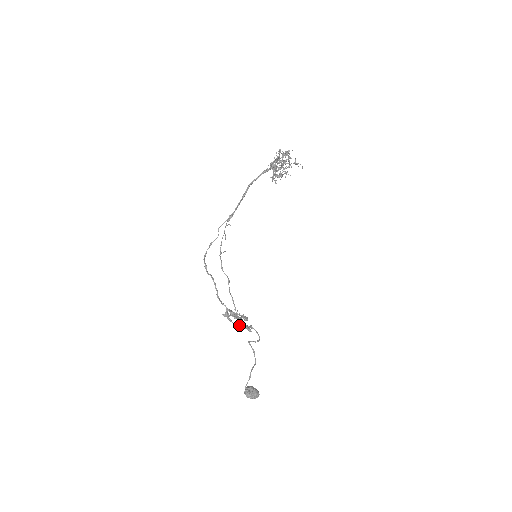
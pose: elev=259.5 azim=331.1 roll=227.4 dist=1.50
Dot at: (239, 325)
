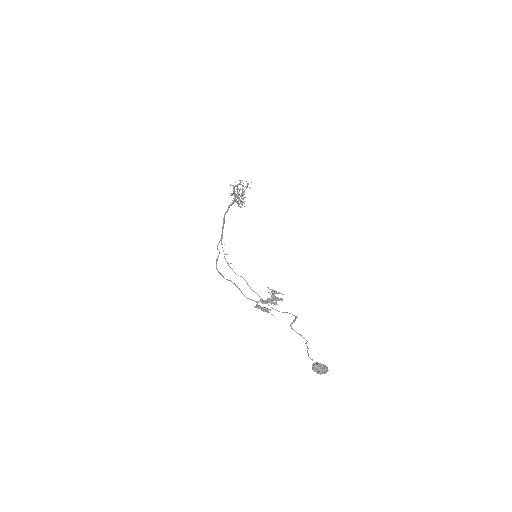
Dot at: (271, 303)
